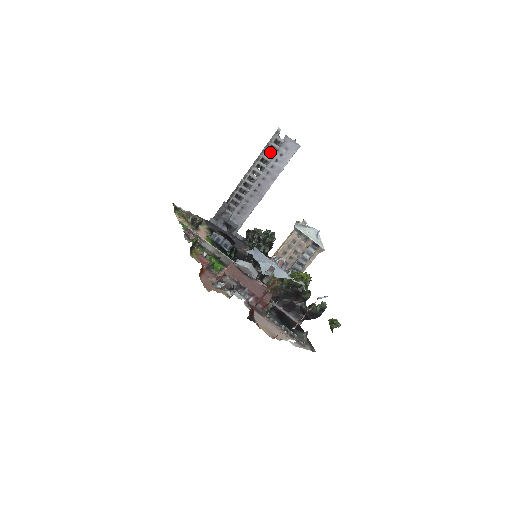
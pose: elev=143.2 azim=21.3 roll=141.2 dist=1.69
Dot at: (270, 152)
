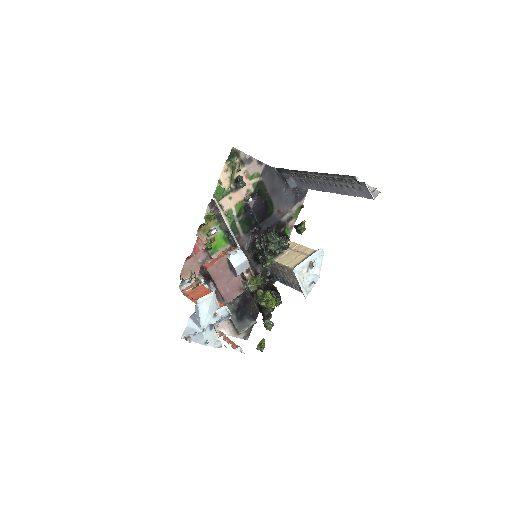
Dot at: (341, 179)
